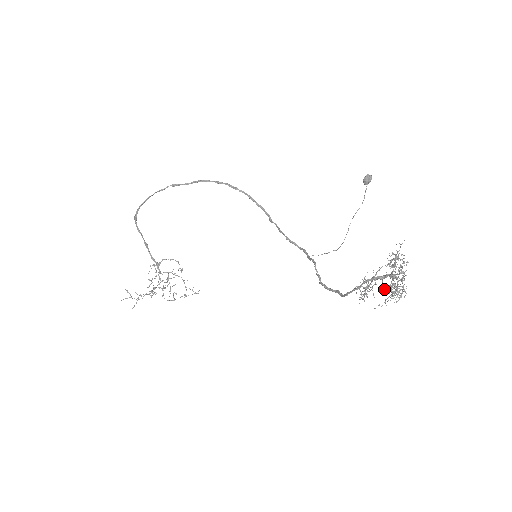
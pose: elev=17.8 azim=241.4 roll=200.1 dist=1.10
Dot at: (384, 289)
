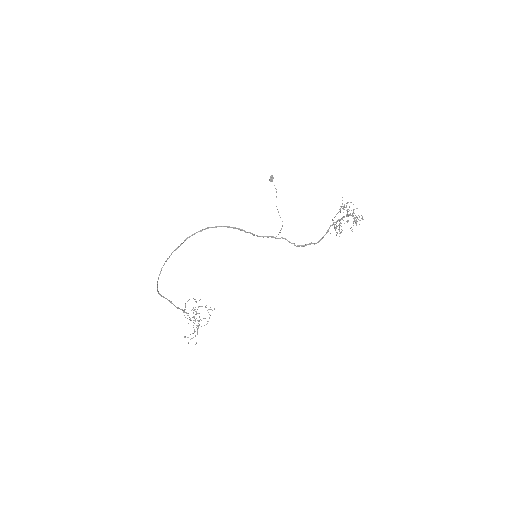
Dot at: occluded
